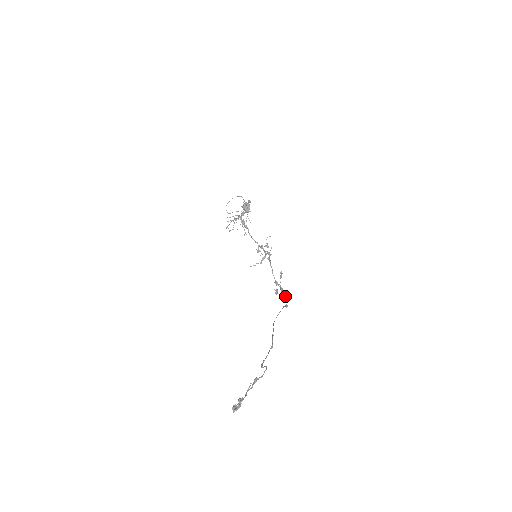
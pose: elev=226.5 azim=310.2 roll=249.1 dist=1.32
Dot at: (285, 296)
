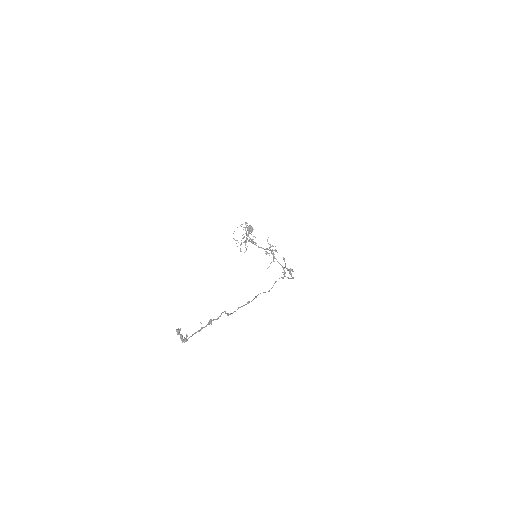
Dot at: (290, 272)
